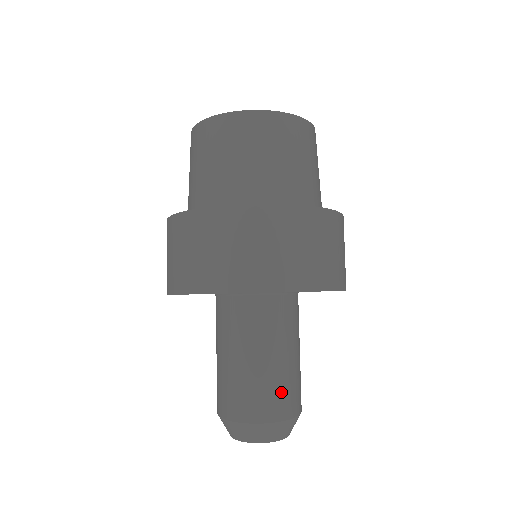
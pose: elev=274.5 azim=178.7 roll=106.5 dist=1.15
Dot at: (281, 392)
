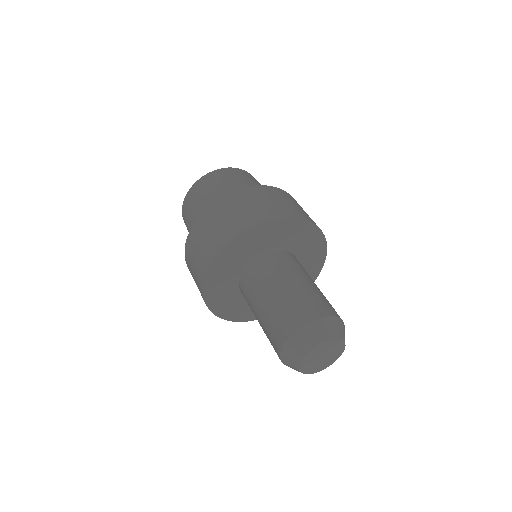
Dot at: occluded
